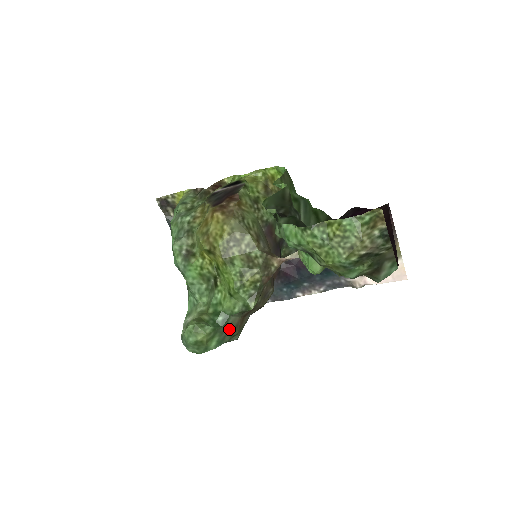
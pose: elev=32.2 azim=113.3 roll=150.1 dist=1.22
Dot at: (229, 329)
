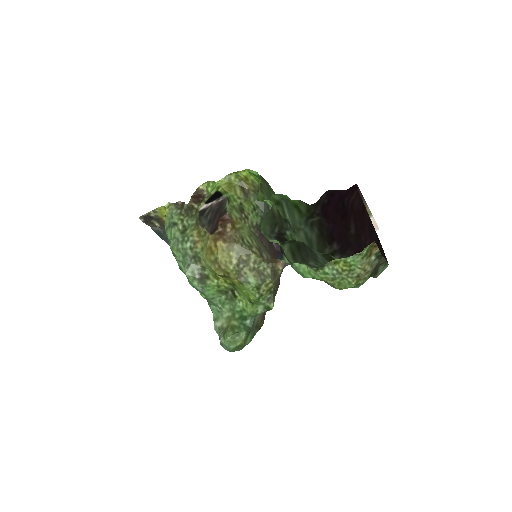
Dot at: (257, 326)
